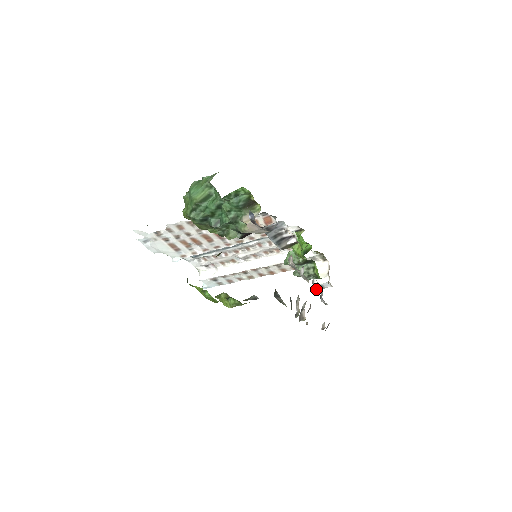
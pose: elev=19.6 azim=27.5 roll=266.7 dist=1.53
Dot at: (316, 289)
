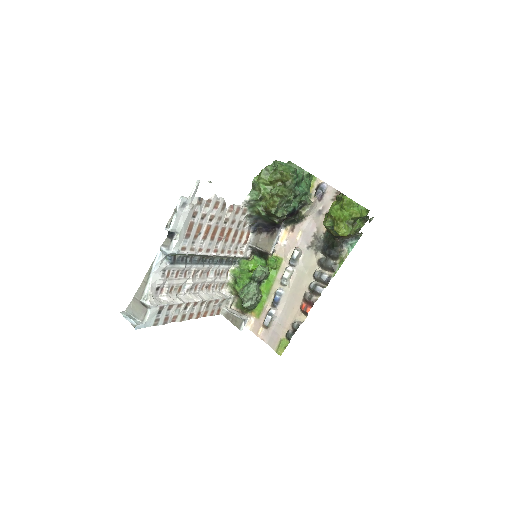
Dot at: occluded
